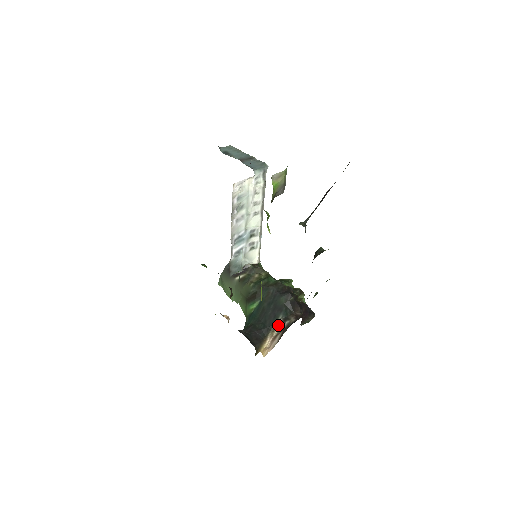
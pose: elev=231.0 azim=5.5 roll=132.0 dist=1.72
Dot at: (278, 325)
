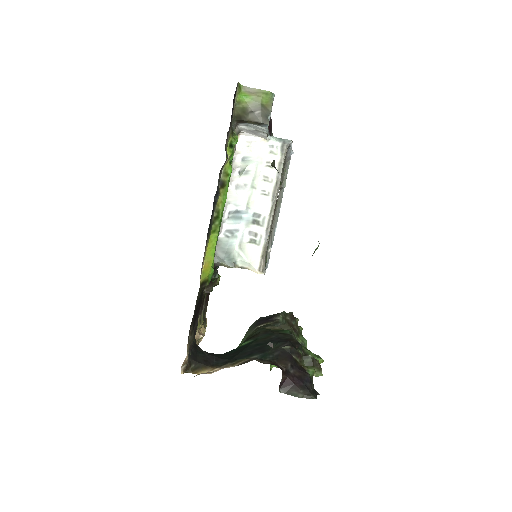
Dot at: (243, 361)
